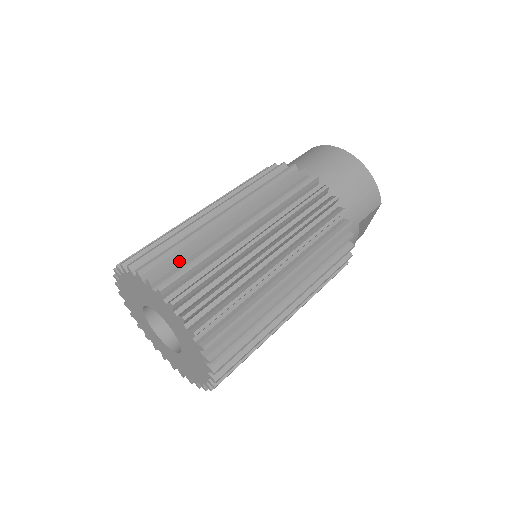
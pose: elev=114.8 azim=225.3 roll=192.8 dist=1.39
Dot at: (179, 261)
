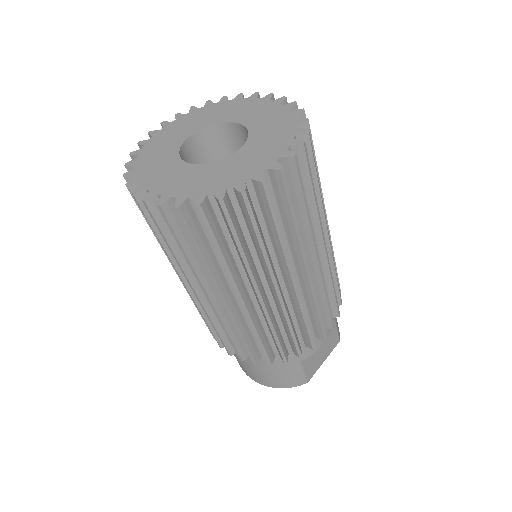
Dot at: occluded
